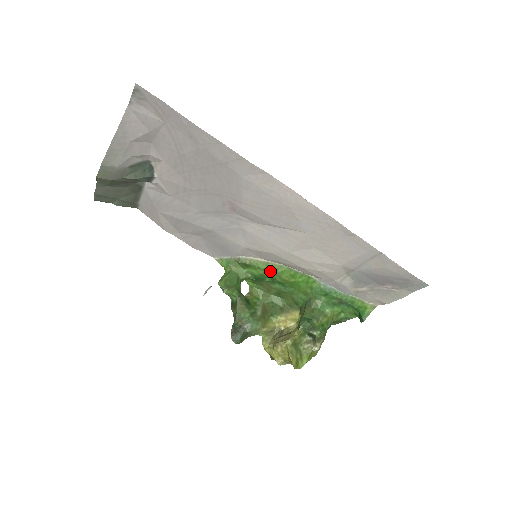
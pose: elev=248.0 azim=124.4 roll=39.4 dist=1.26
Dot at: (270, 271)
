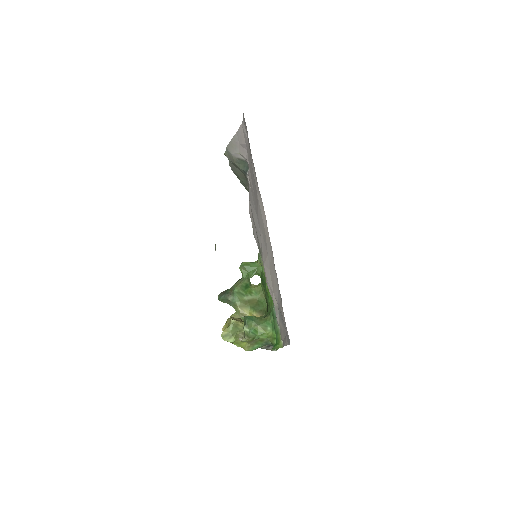
Dot at: (265, 277)
